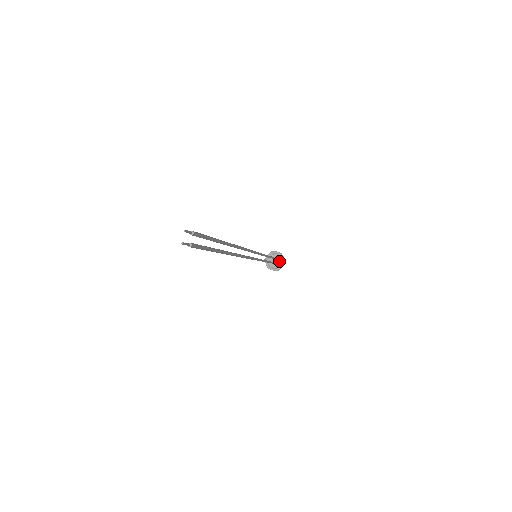
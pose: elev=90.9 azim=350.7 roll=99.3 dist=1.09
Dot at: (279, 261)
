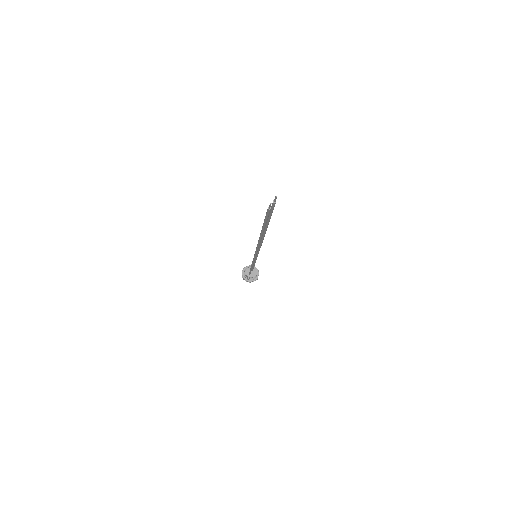
Dot at: (255, 275)
